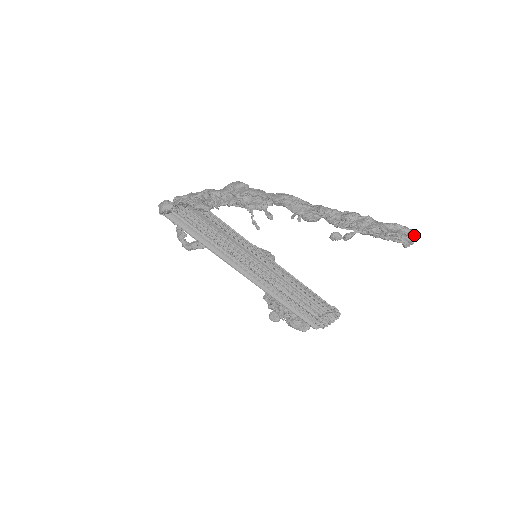
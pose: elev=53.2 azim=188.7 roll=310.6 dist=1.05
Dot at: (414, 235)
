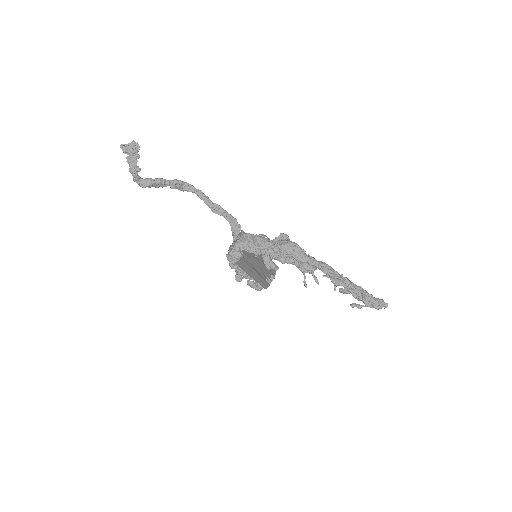
Dot at: (386, 307)
